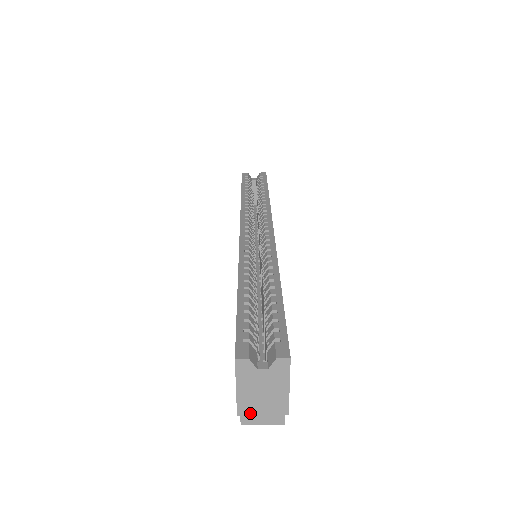
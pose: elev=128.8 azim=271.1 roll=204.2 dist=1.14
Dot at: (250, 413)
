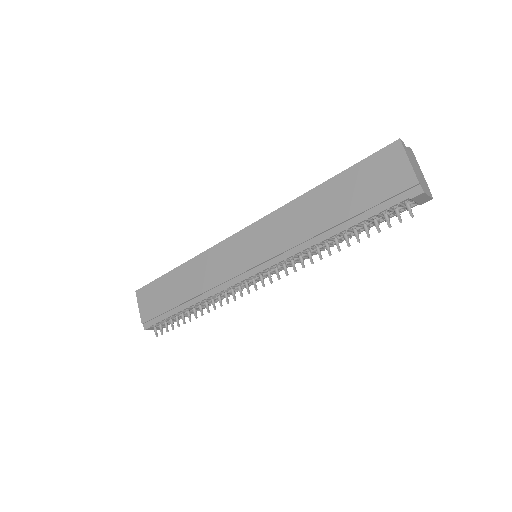
Dot at: (421, 183)
